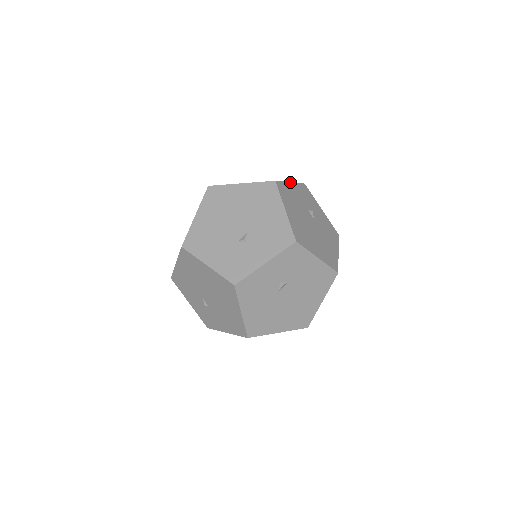
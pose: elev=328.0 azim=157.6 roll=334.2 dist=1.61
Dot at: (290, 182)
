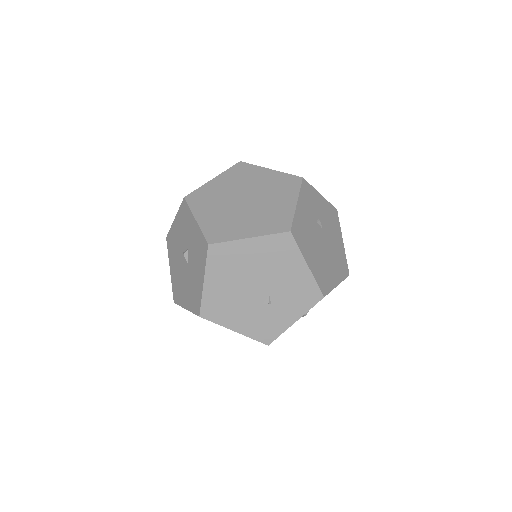
Dot at: (296, 204)
